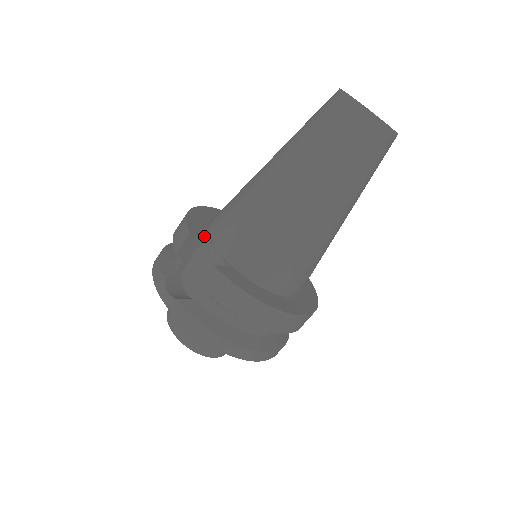
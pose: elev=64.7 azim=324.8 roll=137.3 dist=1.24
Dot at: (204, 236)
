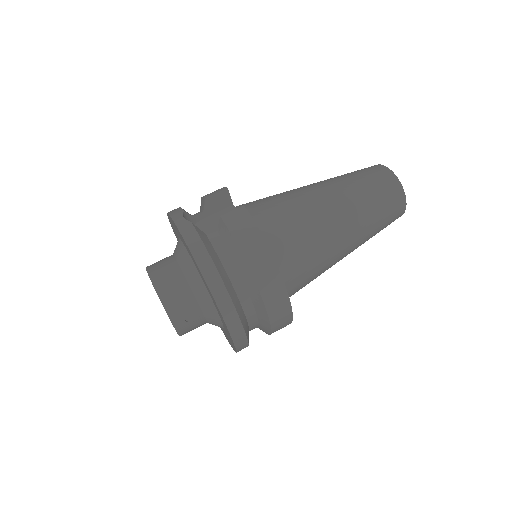
Dot at: (232, 203)
